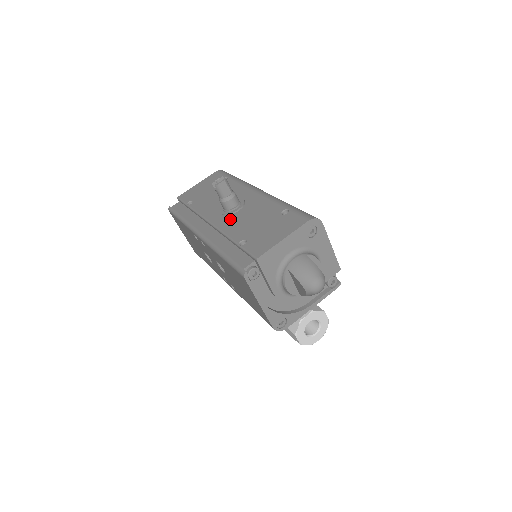
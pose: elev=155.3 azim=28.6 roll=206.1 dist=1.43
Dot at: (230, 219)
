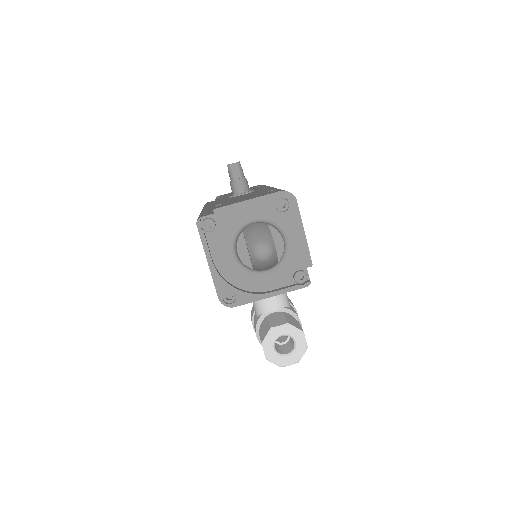
Dot at: (230, 198)
